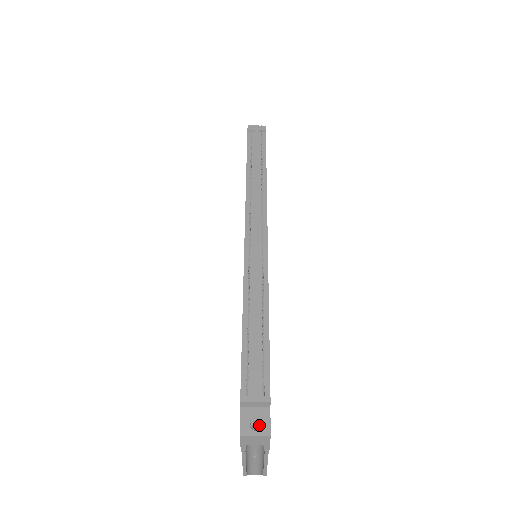
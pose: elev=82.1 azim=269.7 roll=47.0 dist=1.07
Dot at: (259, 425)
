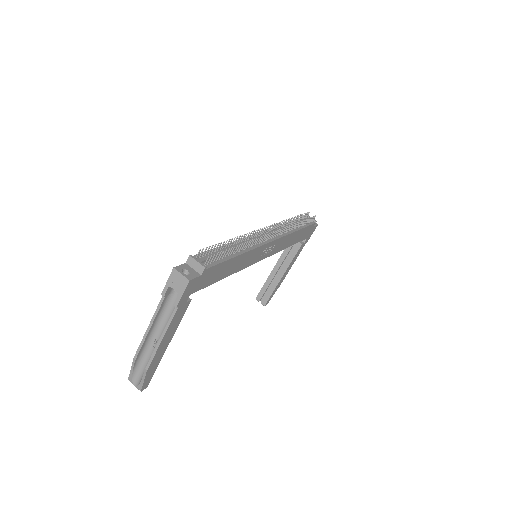
Dot at: occluded
